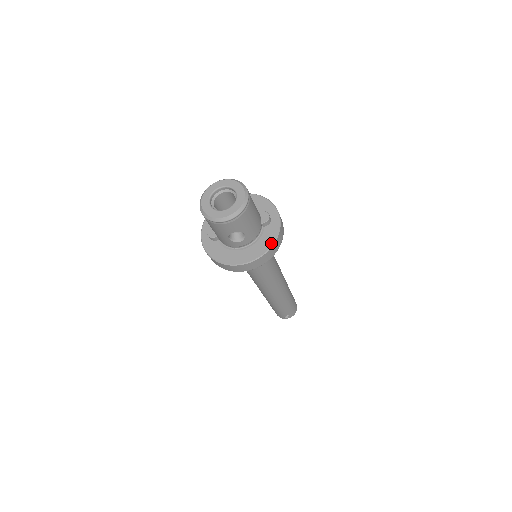
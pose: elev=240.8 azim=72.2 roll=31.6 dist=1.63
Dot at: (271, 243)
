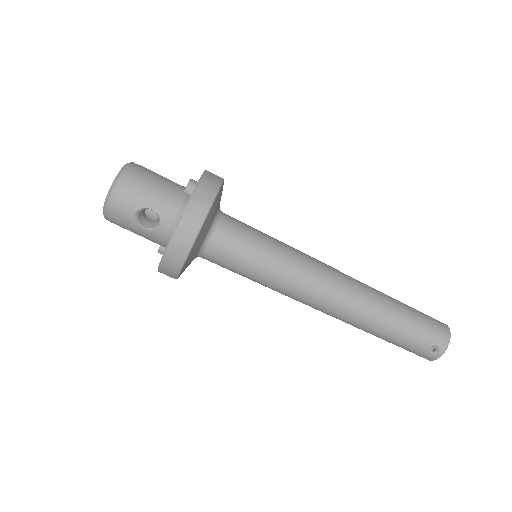
Dot at: (188, 200)
